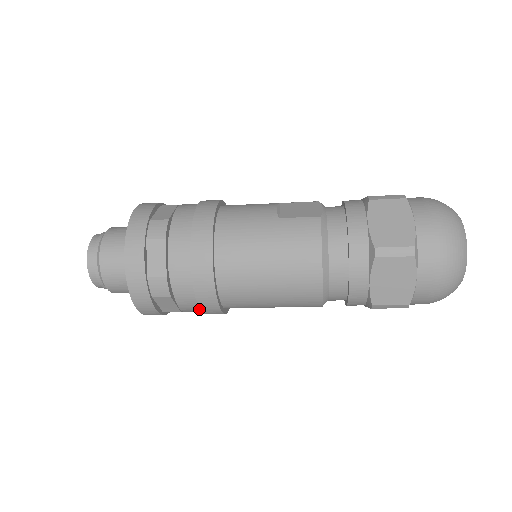
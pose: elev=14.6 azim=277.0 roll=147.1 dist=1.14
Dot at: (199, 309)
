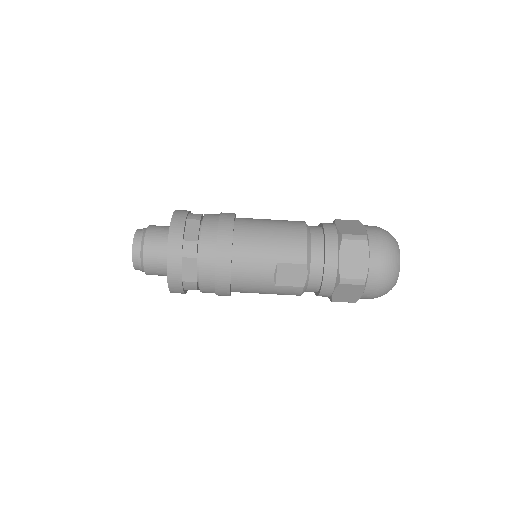
Dot at: (215, 235)
